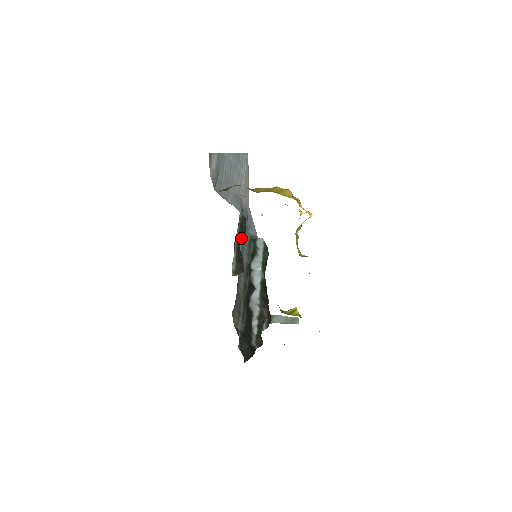
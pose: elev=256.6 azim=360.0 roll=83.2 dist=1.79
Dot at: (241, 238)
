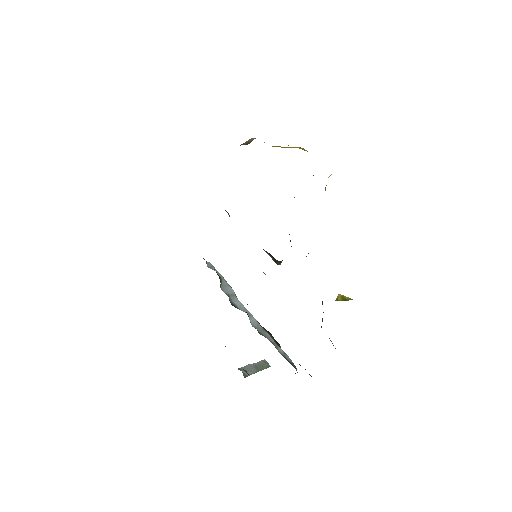
Dot at: occluded
